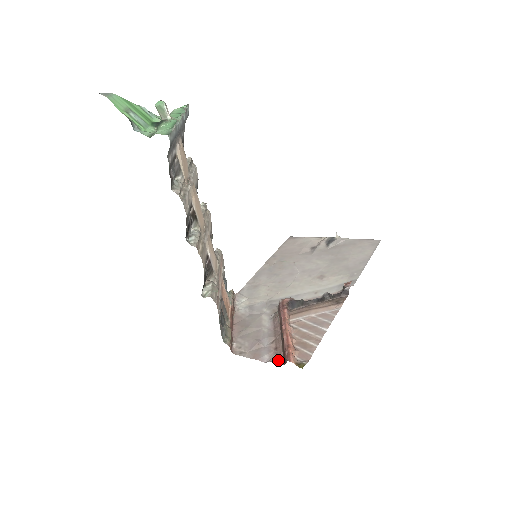
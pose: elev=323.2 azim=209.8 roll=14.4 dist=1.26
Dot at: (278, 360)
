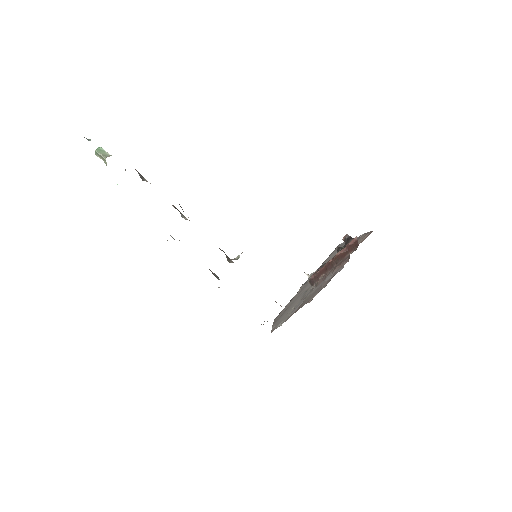
Dot at: (350, 253)
